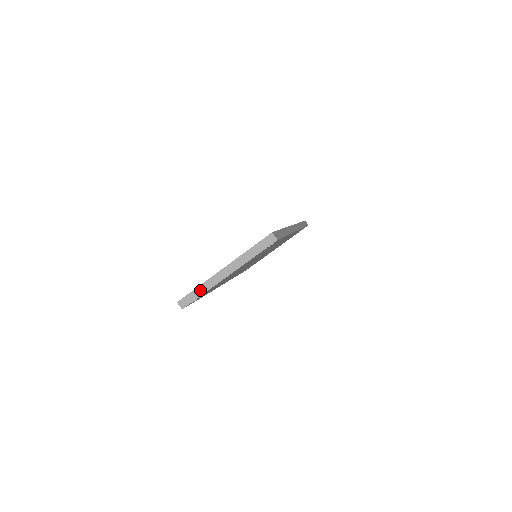
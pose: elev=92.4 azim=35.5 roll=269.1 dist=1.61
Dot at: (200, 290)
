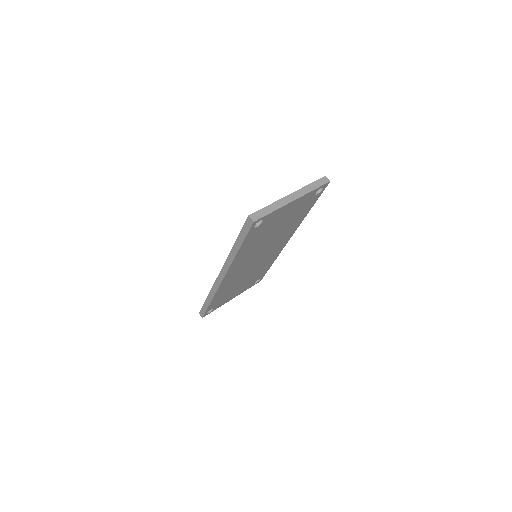
Dot at: (270, 208)
